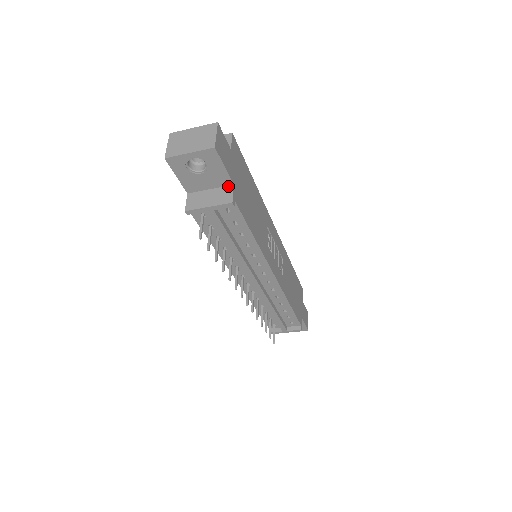
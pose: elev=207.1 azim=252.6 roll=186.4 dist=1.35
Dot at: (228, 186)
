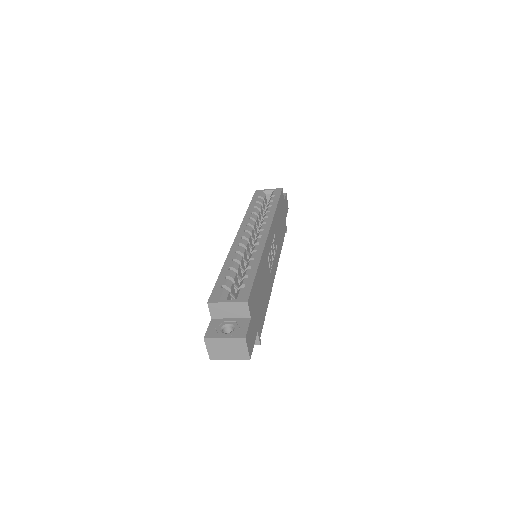
Dot at: occluded
